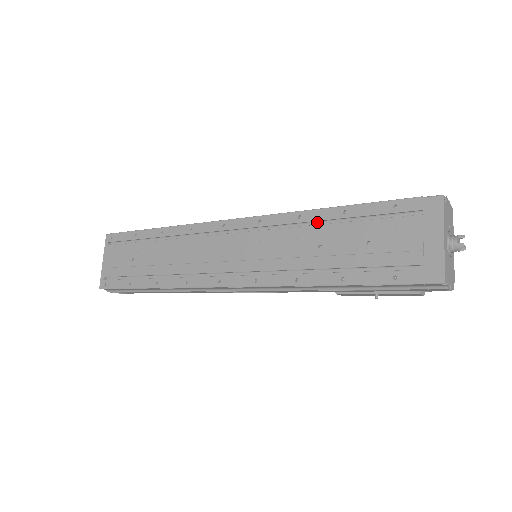
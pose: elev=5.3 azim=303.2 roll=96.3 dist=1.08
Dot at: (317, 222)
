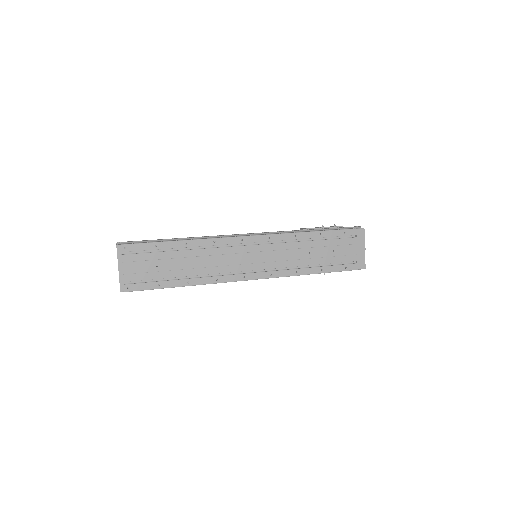
Dot at: (303, 239)
